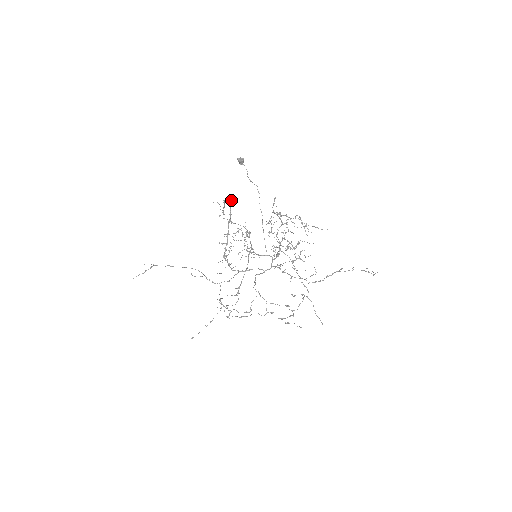
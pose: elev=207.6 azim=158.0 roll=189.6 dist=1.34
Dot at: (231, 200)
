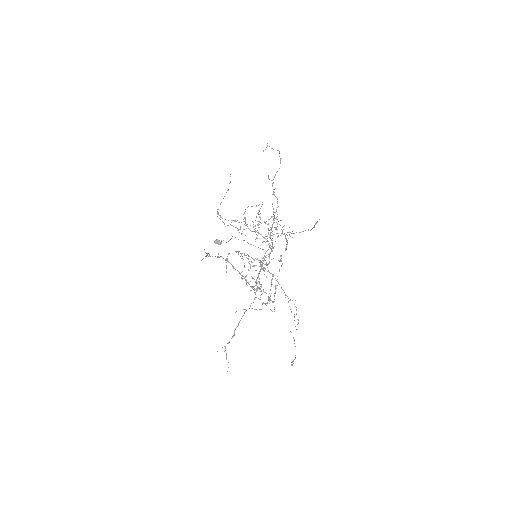
Dot at: occluded
